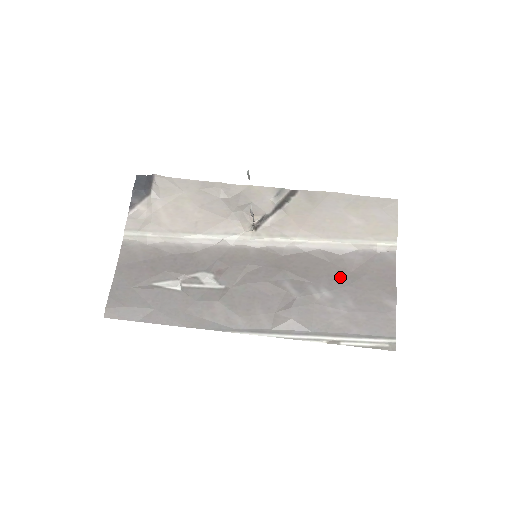
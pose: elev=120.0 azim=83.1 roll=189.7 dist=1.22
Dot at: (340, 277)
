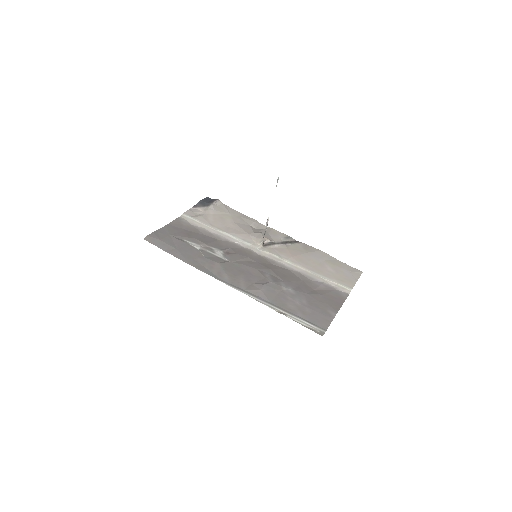
Dot at: (305, 288)
